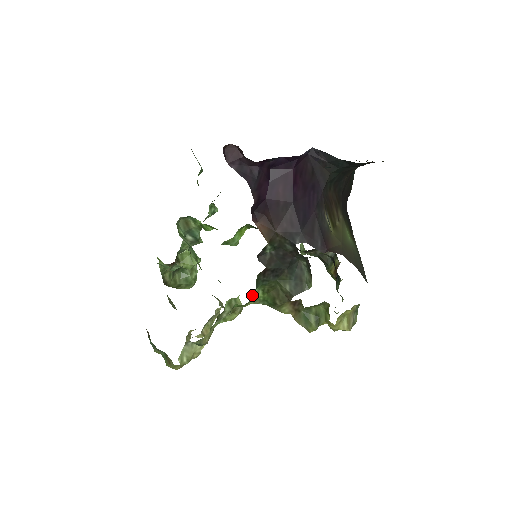
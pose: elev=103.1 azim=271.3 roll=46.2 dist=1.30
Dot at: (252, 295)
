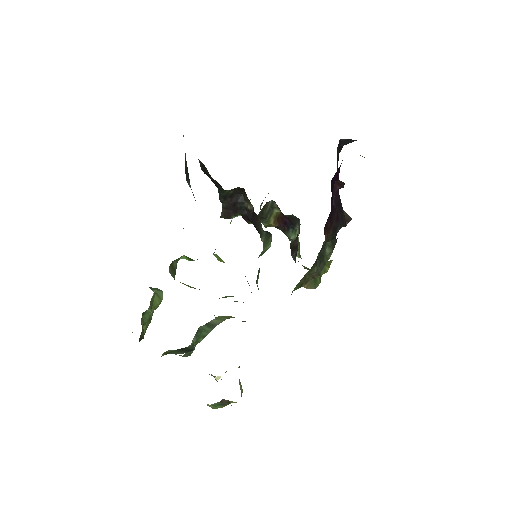
Dot at: occluded
